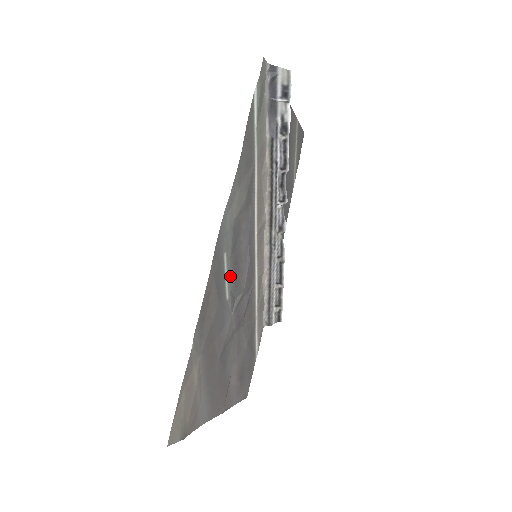
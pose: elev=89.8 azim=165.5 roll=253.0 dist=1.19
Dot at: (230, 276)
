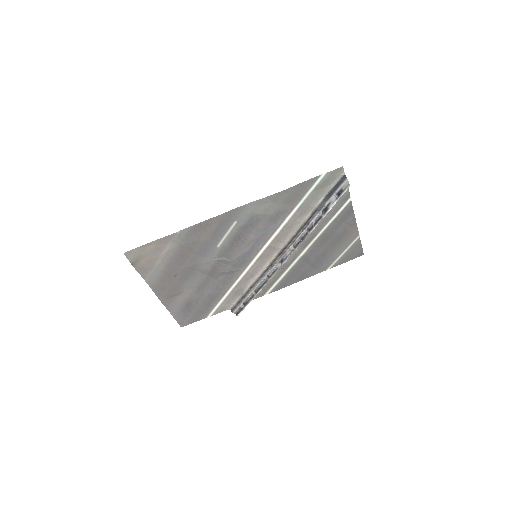
Dot at: (230, 238)
